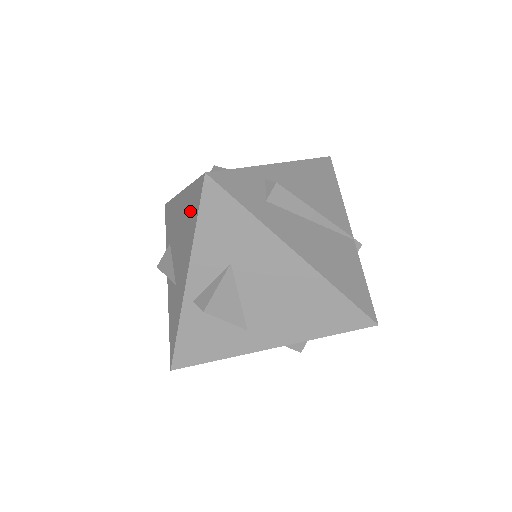
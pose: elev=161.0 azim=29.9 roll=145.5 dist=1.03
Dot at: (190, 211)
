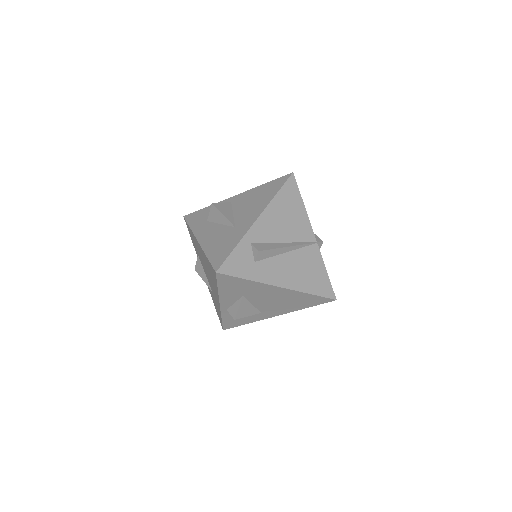
Dot at: (210, 271)
